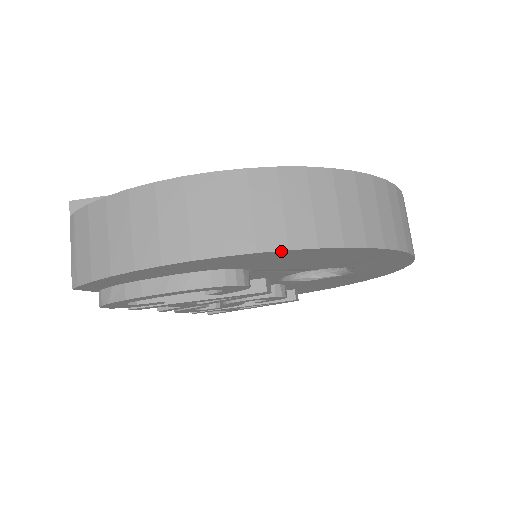
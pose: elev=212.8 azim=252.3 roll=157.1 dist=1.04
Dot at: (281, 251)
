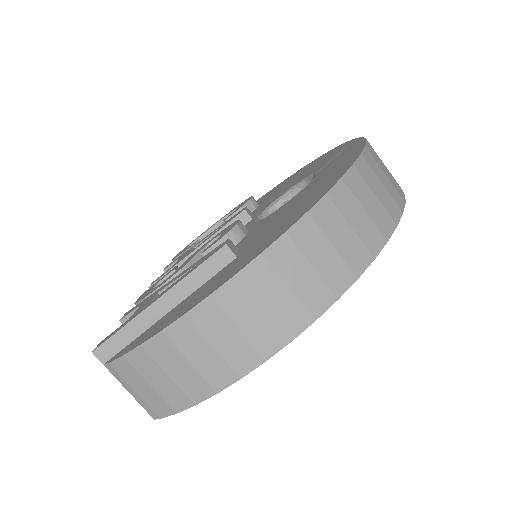
Dot at: (332, 304)
